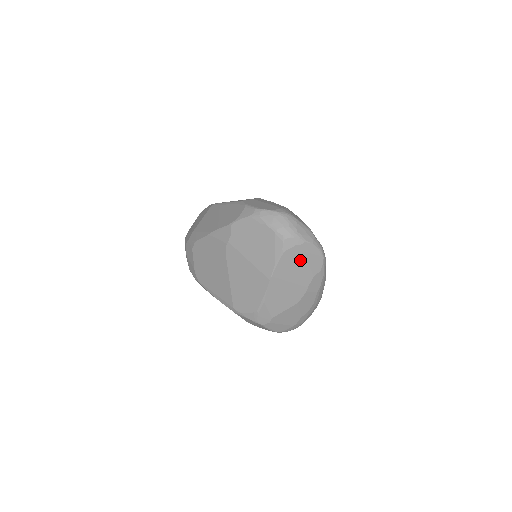
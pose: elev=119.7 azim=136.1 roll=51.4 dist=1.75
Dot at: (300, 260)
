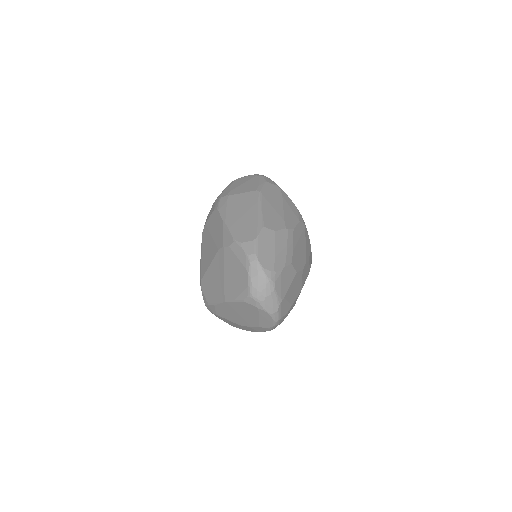
Dot at: (254, 313)
